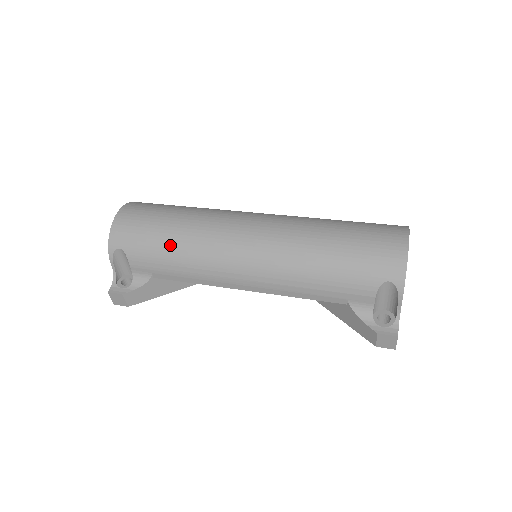
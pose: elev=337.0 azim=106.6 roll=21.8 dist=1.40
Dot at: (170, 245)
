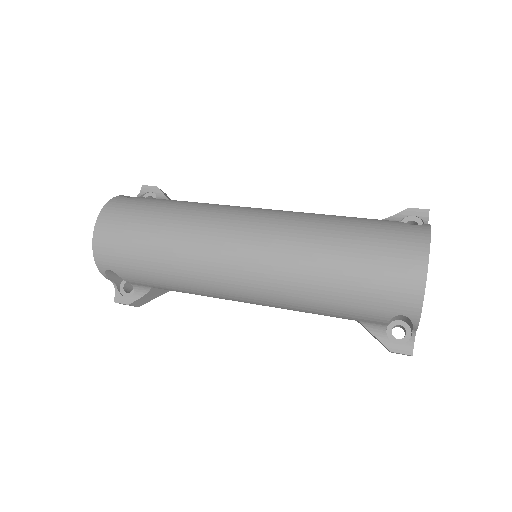
Dot at: (159, 270)
